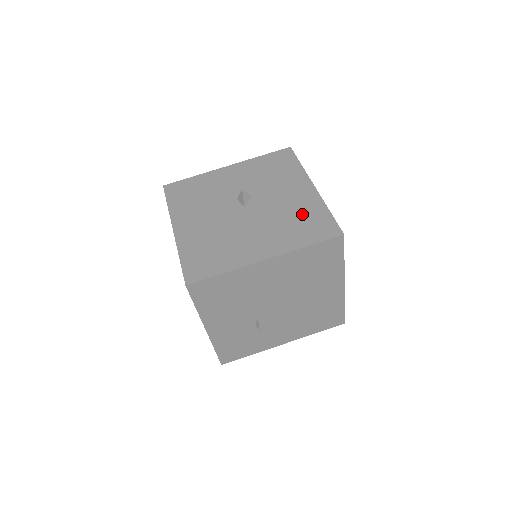
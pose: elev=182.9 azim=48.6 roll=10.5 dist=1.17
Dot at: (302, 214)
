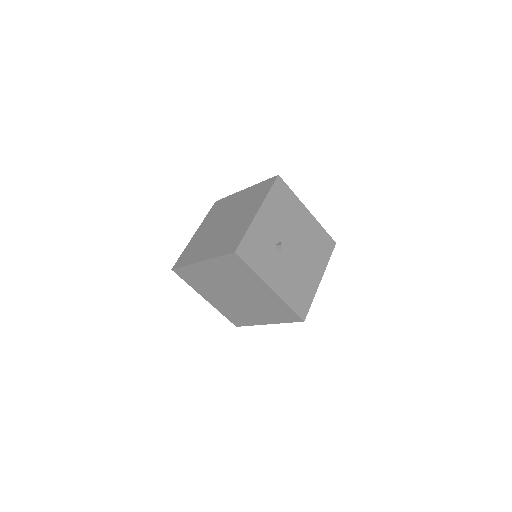
Dot at: occluded
